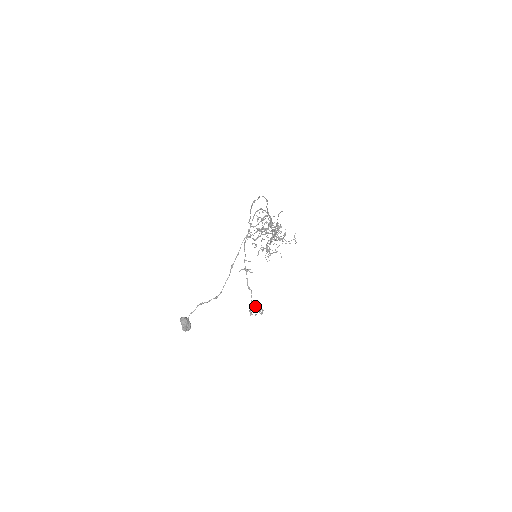
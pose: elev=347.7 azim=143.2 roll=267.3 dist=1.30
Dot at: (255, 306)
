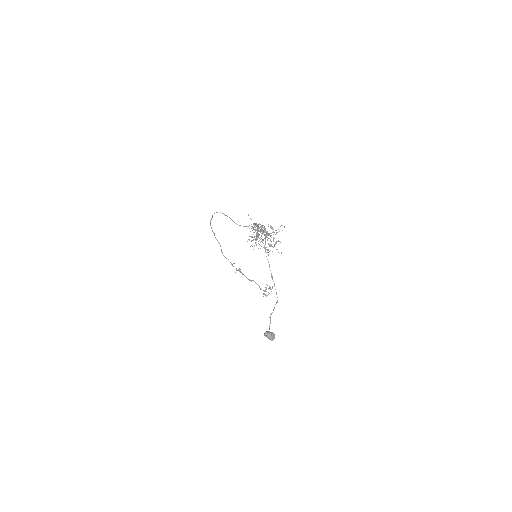
Dot at: occluded
